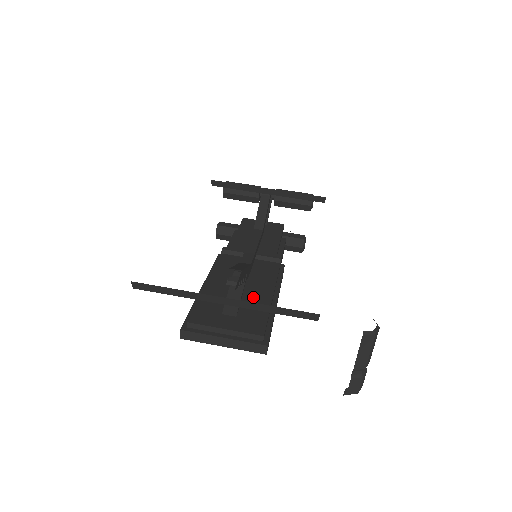
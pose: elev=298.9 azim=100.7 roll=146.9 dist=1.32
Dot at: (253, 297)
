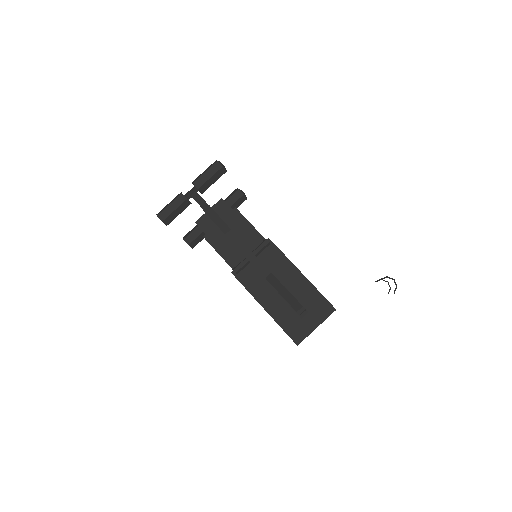
Dot at: (296, 290)
